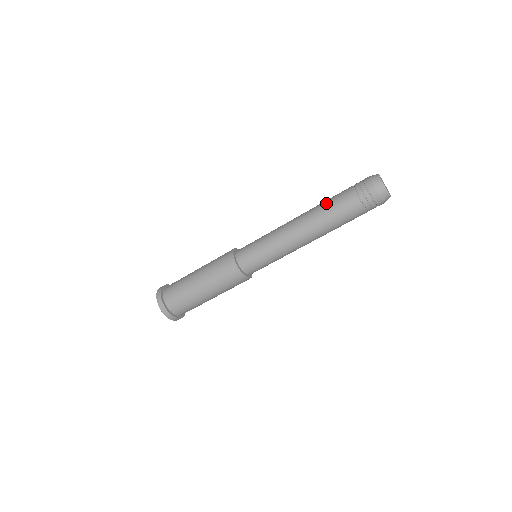
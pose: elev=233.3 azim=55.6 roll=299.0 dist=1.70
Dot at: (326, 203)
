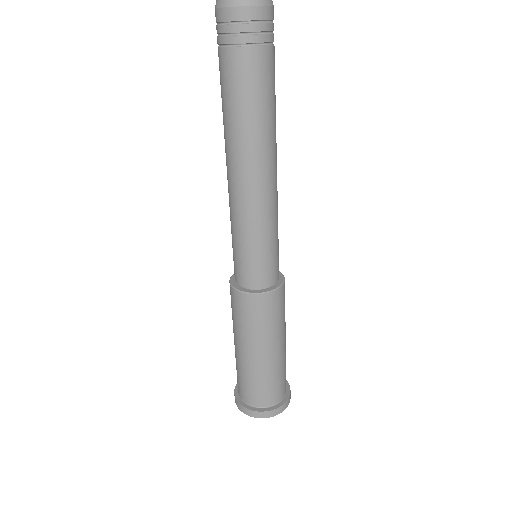
Dot at: occluded
